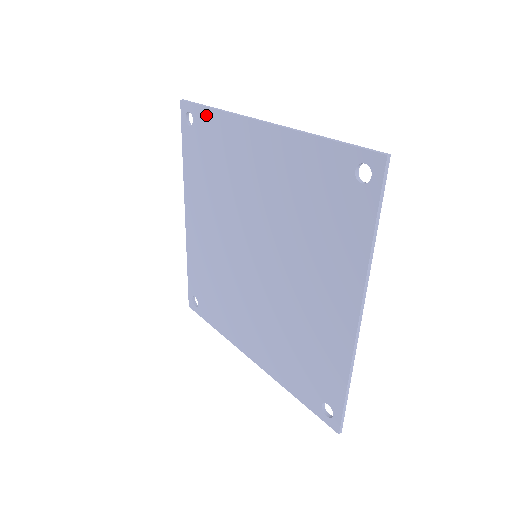
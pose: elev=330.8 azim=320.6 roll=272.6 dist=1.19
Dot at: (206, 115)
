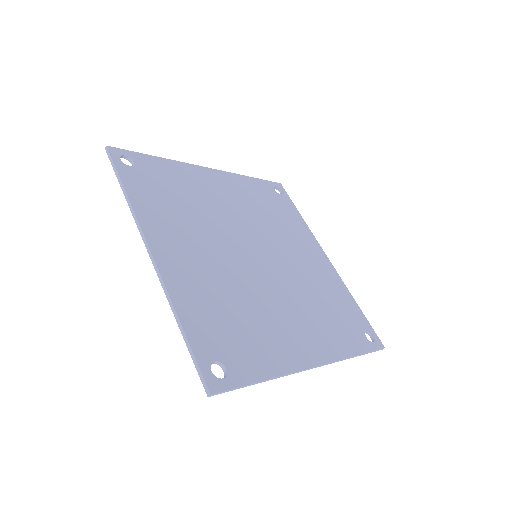
Dot at: (127, 186)
